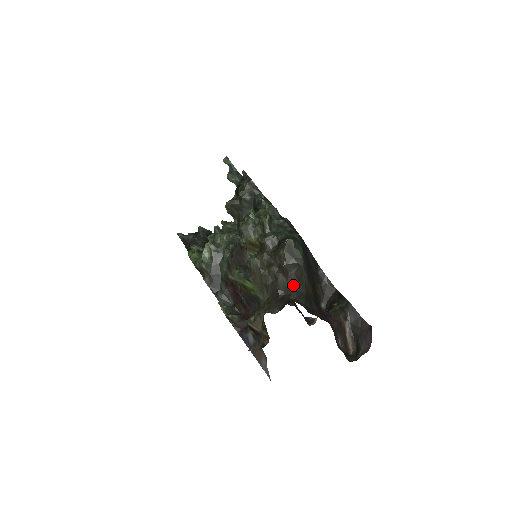
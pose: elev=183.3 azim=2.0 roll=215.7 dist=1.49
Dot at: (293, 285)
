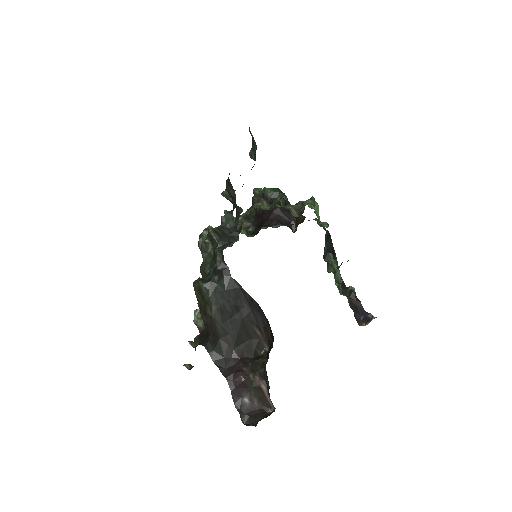
Dot at: (207, 328)
